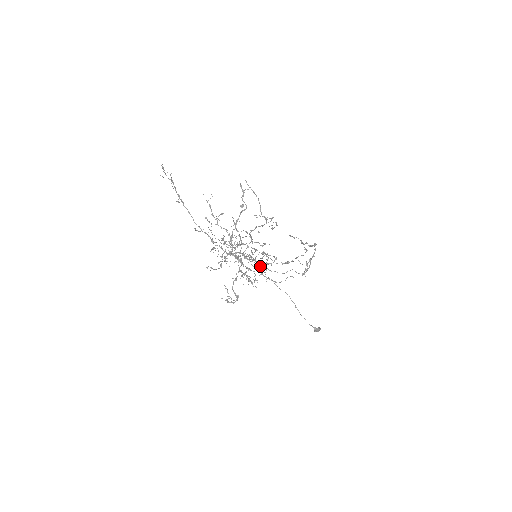
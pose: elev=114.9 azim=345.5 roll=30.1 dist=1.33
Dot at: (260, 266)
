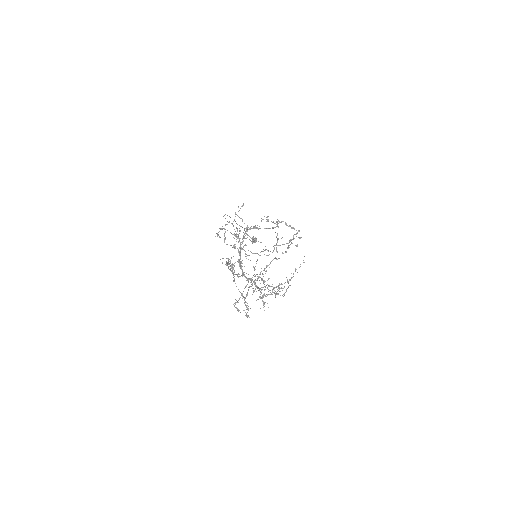
Dot at: occluded
